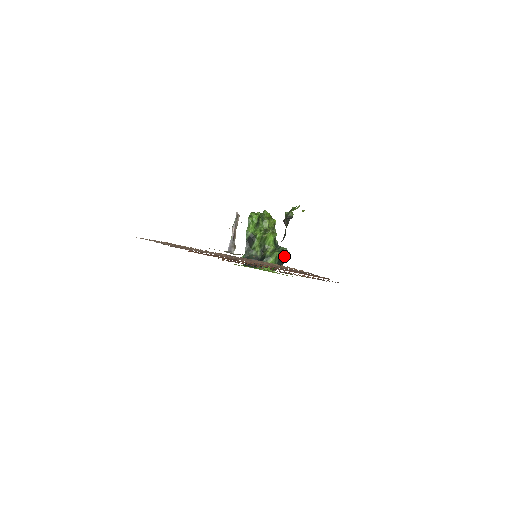
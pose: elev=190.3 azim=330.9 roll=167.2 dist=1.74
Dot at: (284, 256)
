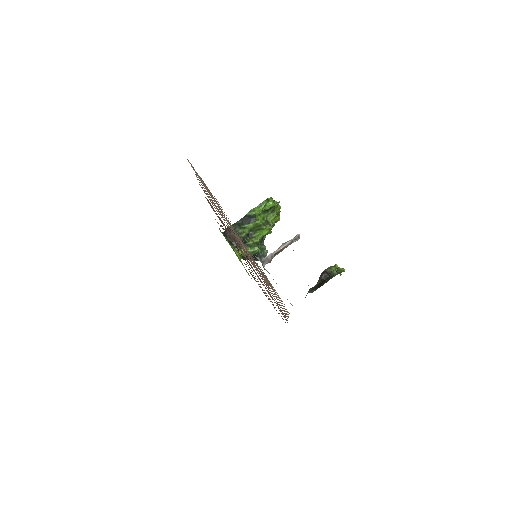
Dot at: (261, 256)
